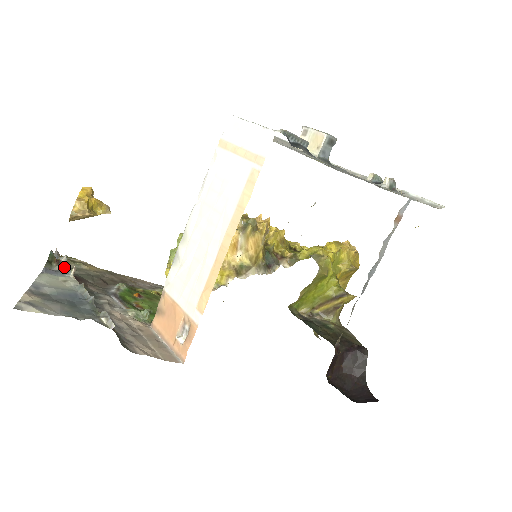
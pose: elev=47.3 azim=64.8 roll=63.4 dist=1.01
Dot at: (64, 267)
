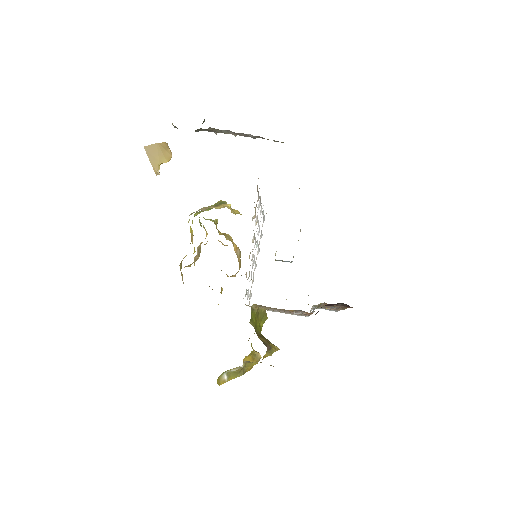
Dot at: occluded
